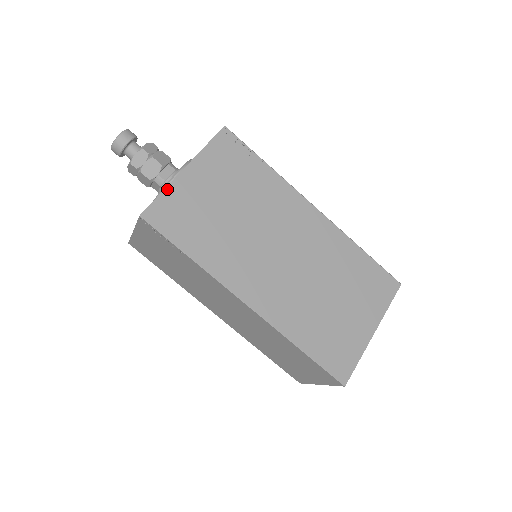
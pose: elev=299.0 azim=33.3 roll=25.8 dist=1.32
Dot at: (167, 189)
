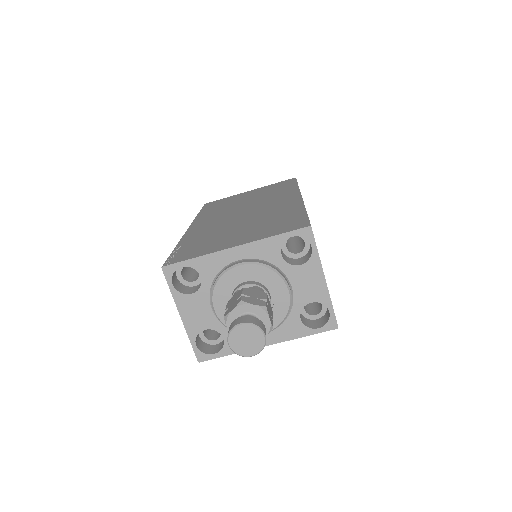
Dot at: occluded
